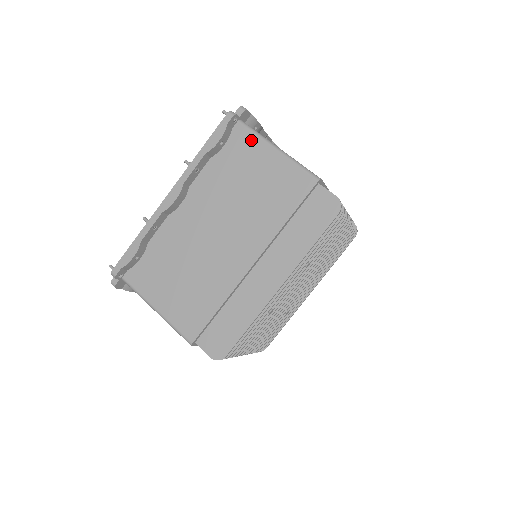
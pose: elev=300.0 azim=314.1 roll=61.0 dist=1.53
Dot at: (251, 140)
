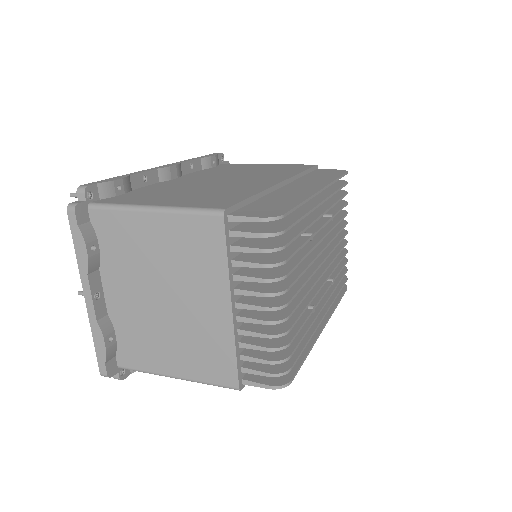
Dot at: (241, 165)
